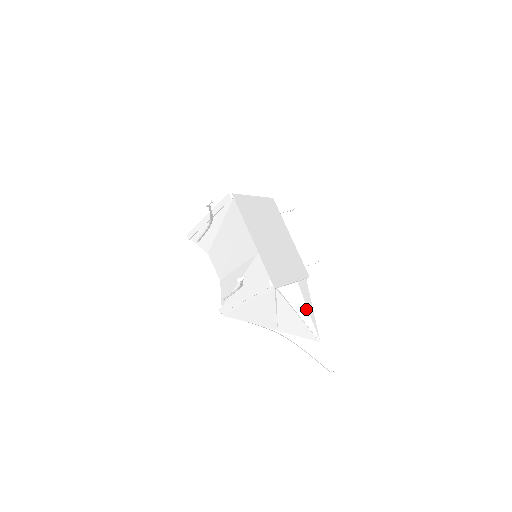
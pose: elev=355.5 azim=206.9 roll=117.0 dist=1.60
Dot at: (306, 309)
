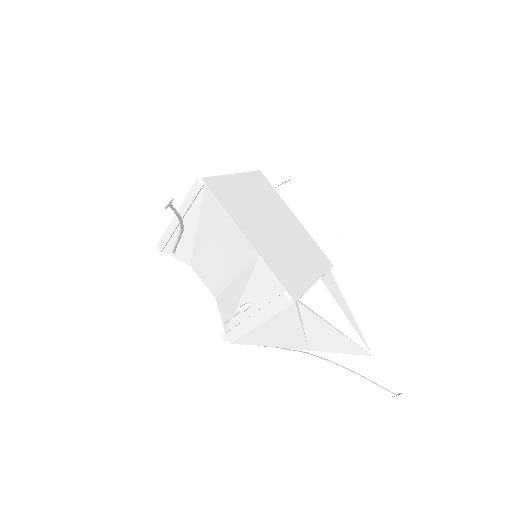
Dot at: (341, 314)
